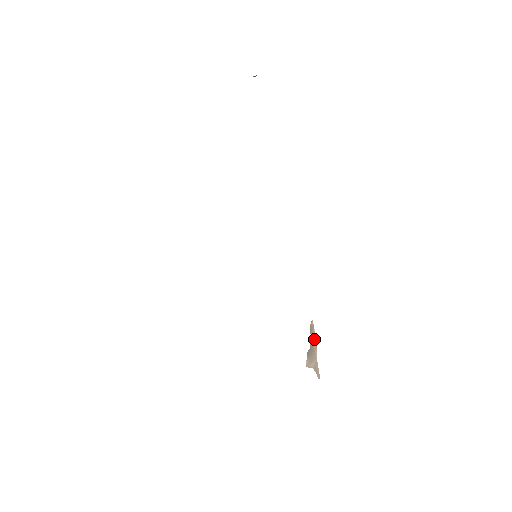
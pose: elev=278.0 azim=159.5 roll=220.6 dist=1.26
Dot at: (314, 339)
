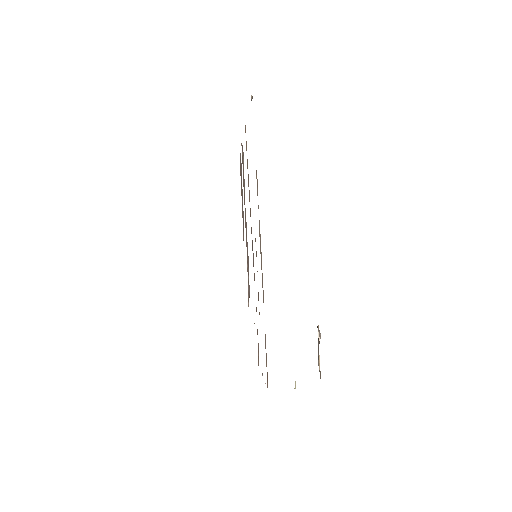
Dot at: (318, 341)
